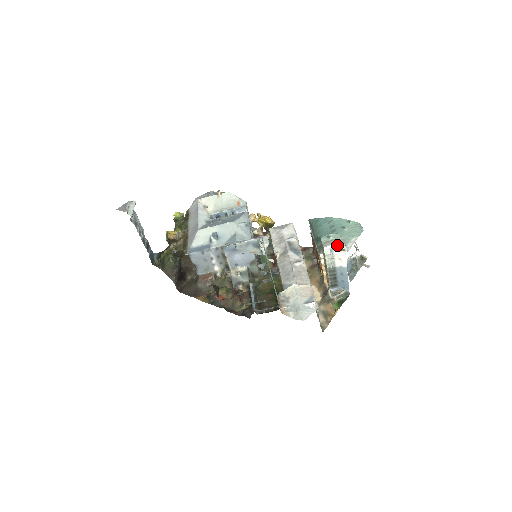
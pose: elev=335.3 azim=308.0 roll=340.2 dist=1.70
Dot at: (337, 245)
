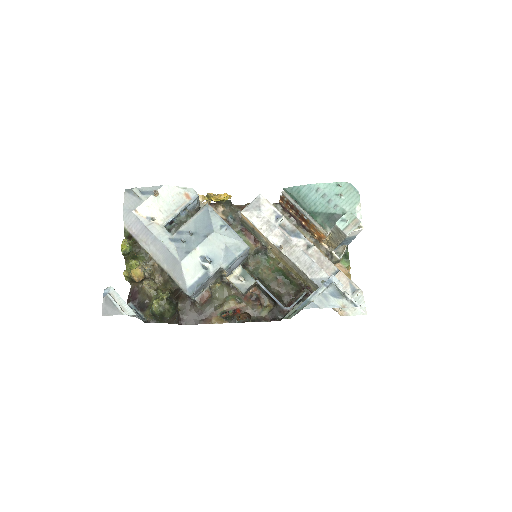
Dot at: (357, 227)
